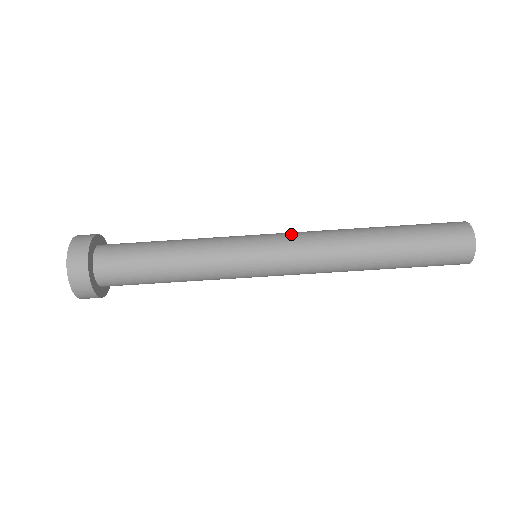
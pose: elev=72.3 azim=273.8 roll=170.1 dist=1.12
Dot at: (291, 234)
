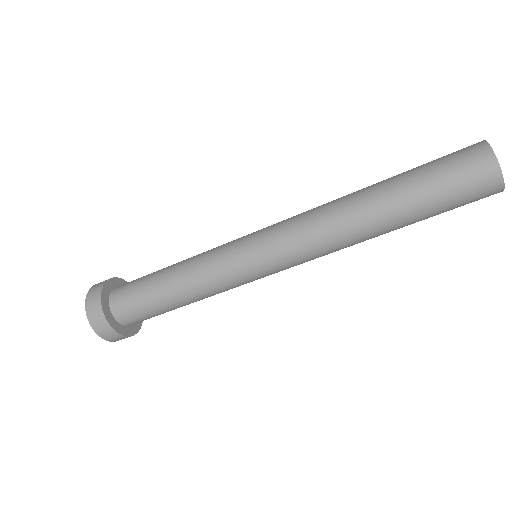
Dot at: (283, 237)
